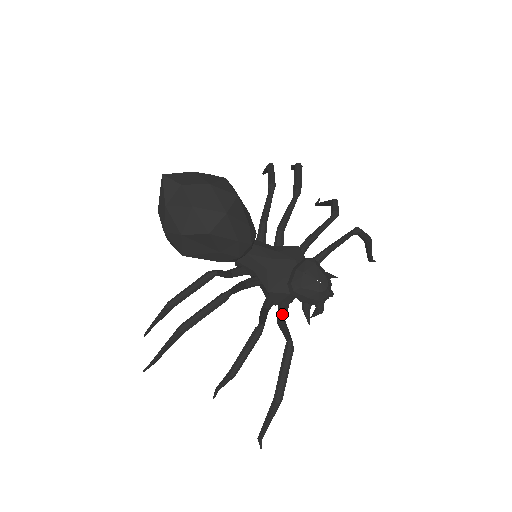
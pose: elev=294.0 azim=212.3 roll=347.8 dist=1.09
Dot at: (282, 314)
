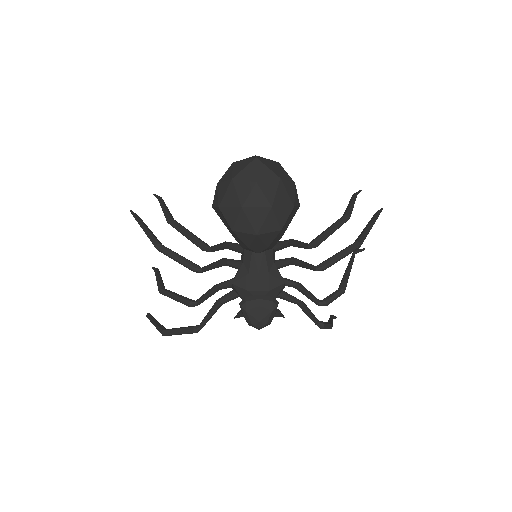
Dot at: (225, 300)
